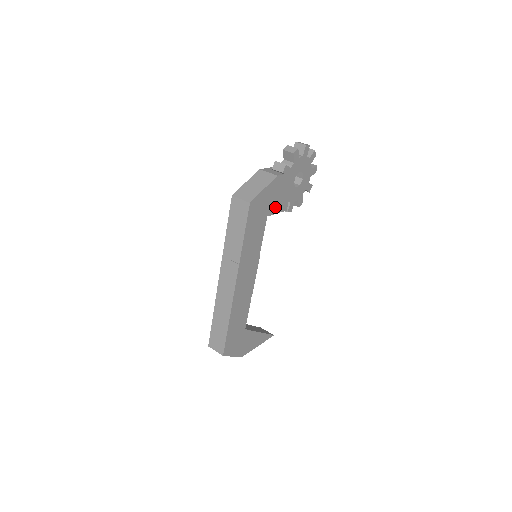
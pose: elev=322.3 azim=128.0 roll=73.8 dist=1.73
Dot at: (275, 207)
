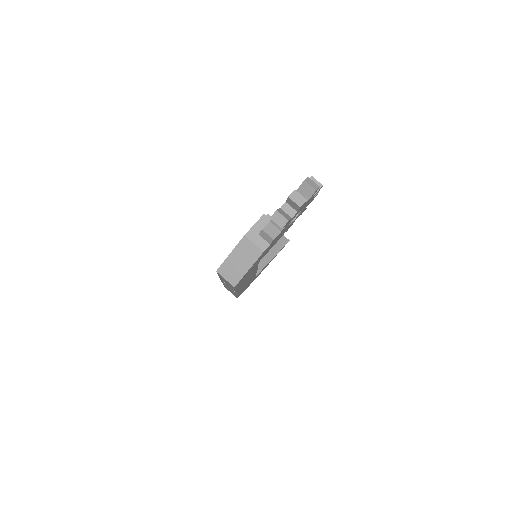
Dot at: (267, 251)
